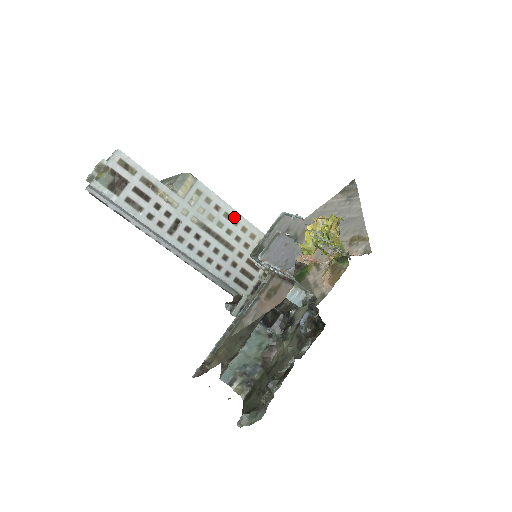
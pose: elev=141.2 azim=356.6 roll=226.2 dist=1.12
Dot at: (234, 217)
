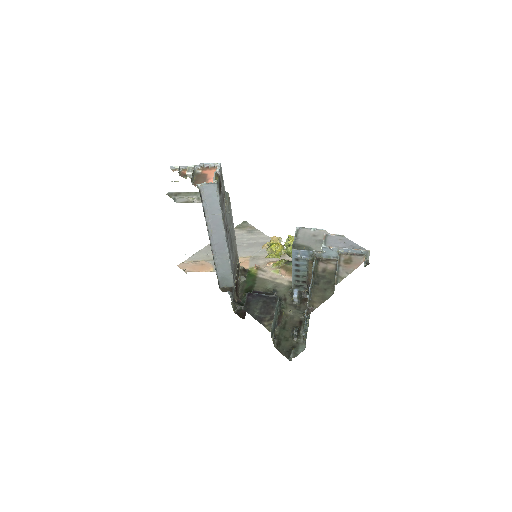
Dot at: (233, 229)
